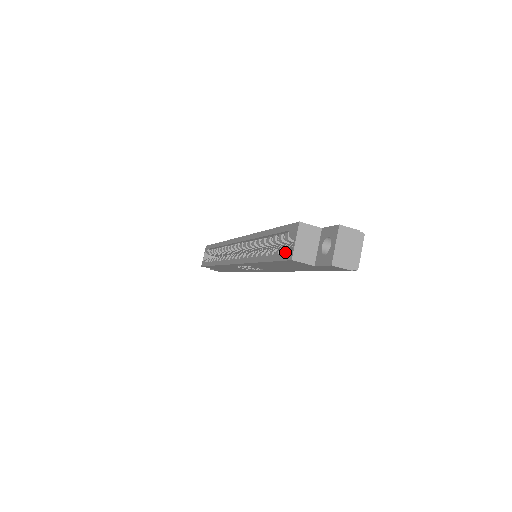
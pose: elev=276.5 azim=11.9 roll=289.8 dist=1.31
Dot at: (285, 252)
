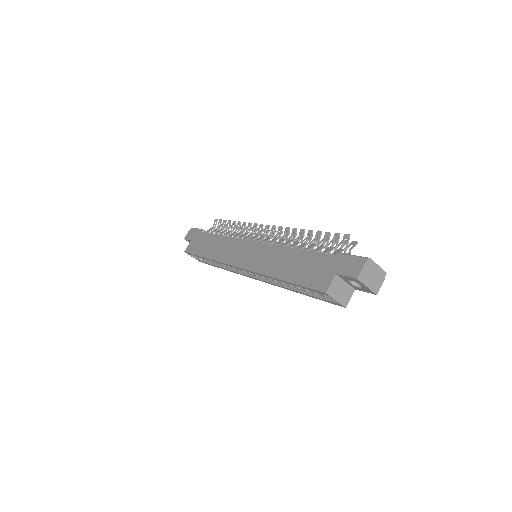
Dot at: (330, 302)
